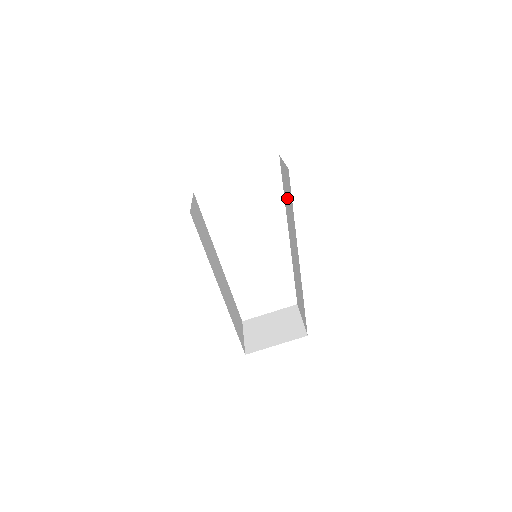
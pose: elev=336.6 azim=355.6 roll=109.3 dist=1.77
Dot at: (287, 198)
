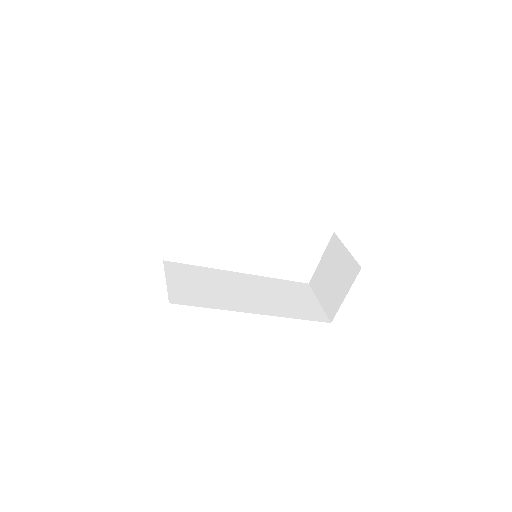
Dot at: occluded
